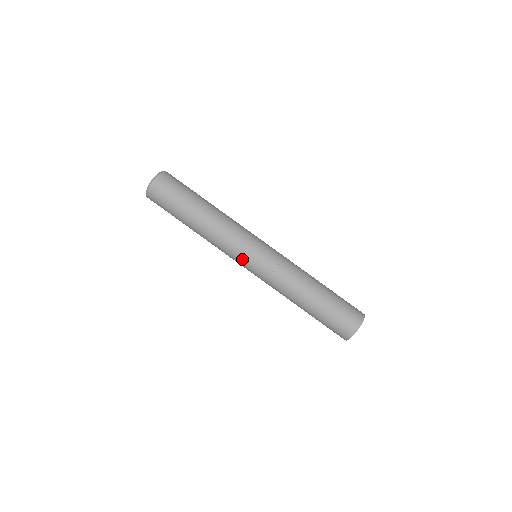
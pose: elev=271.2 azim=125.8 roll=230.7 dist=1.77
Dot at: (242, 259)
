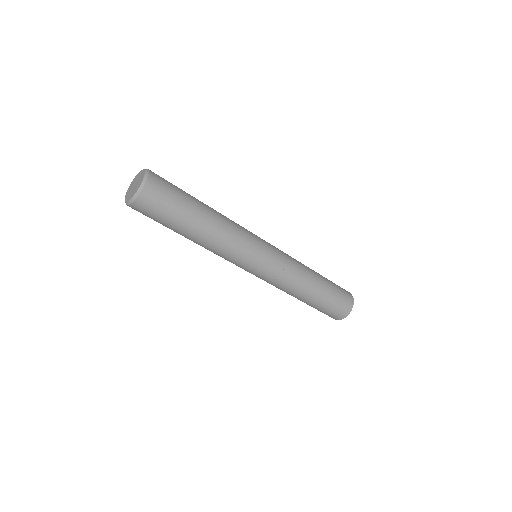
Dot at: (249, 265)
